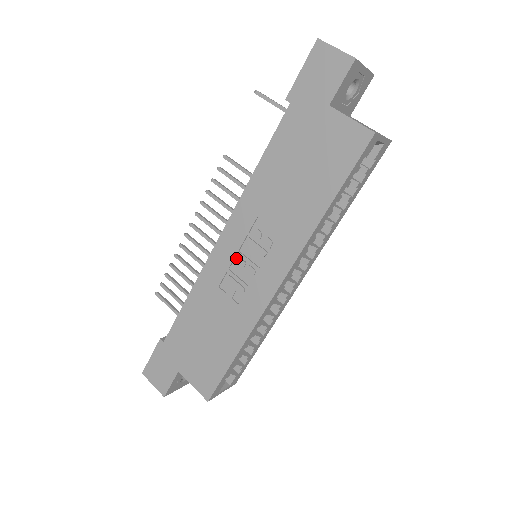
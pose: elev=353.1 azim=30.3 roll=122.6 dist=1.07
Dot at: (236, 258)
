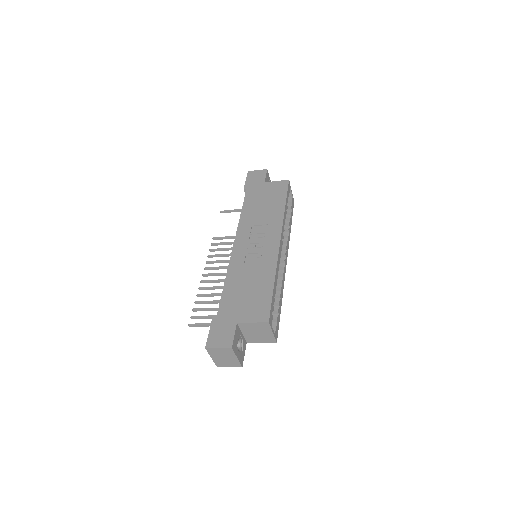
Dot at: (249, 246)
